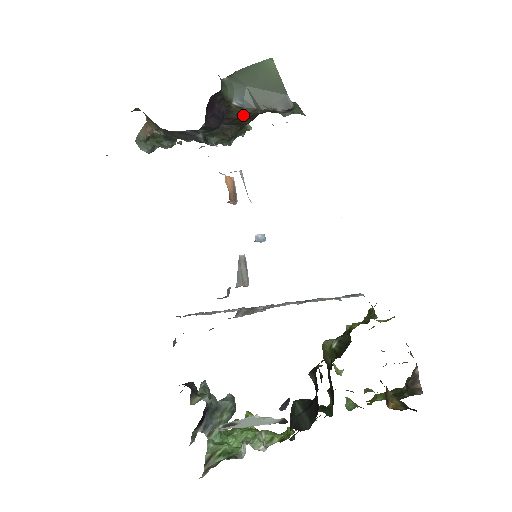
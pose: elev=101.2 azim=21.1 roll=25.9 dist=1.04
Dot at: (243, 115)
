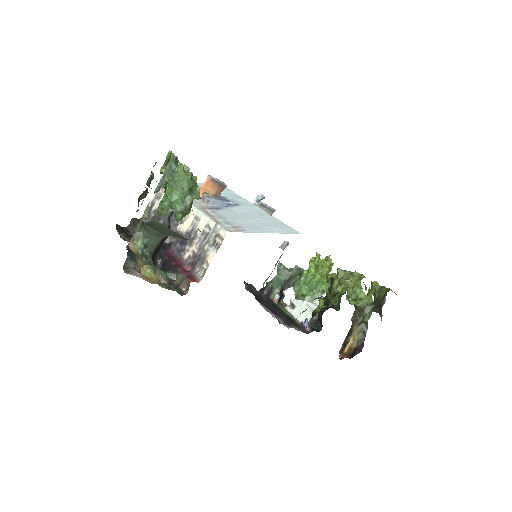
Dot at: occluded
